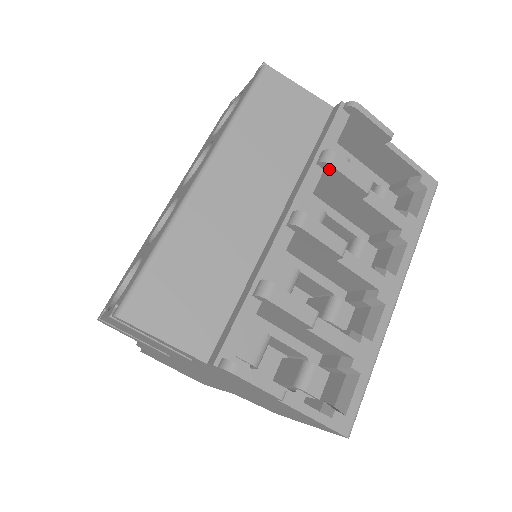
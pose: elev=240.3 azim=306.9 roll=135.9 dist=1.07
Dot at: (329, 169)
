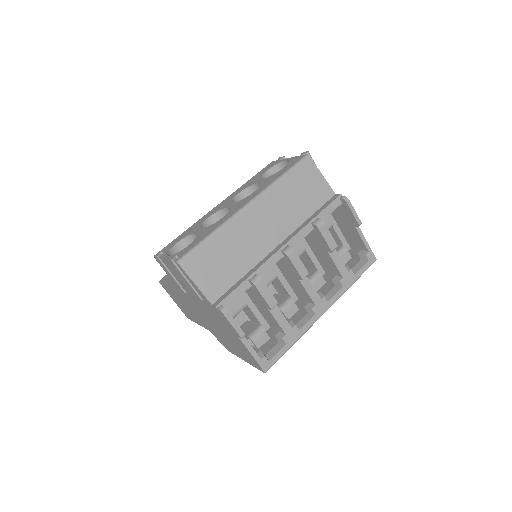
Dot at: (317, 230)
